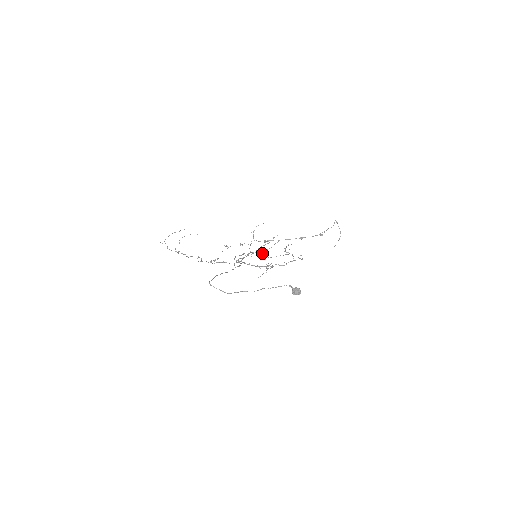
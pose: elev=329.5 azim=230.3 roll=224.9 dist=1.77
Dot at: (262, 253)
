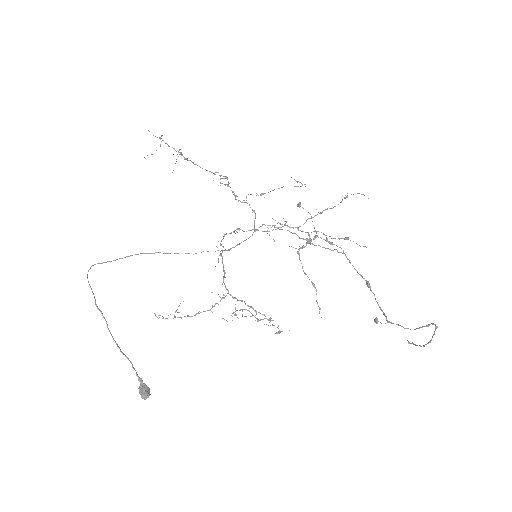
Dot at: (303, 246)
